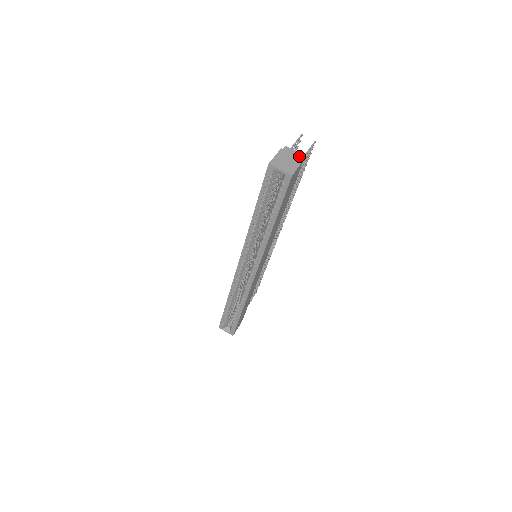
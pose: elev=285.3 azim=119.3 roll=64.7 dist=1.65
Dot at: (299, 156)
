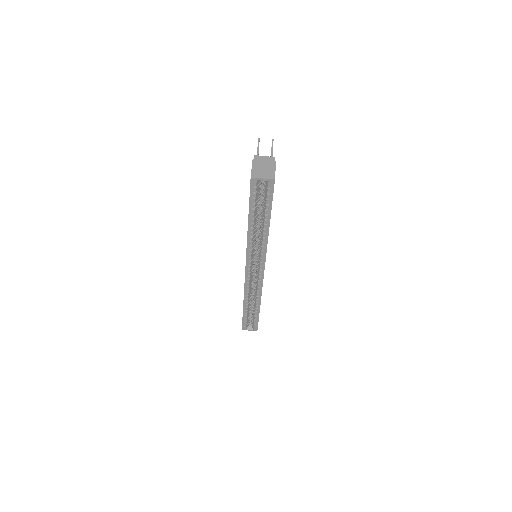
Dot at: (270, 160)
